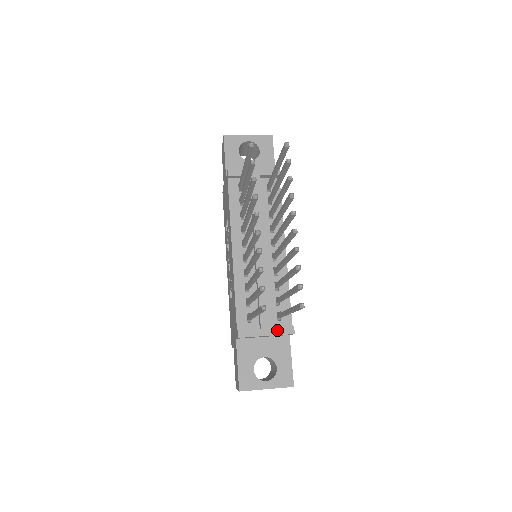
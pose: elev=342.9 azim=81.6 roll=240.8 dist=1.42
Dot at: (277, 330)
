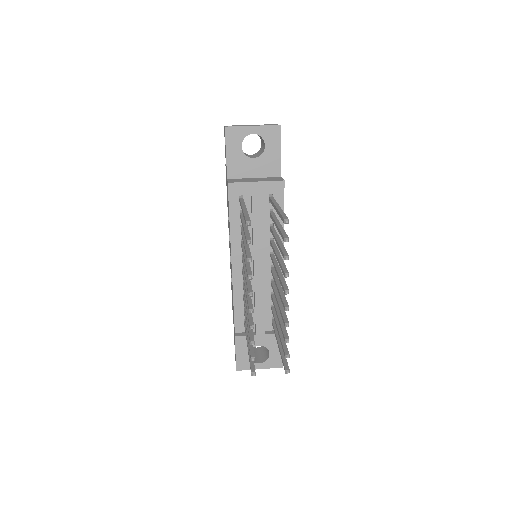
Dot at: (270, 336)
